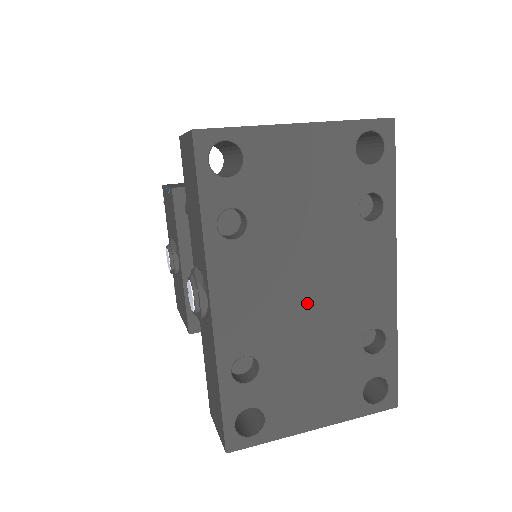
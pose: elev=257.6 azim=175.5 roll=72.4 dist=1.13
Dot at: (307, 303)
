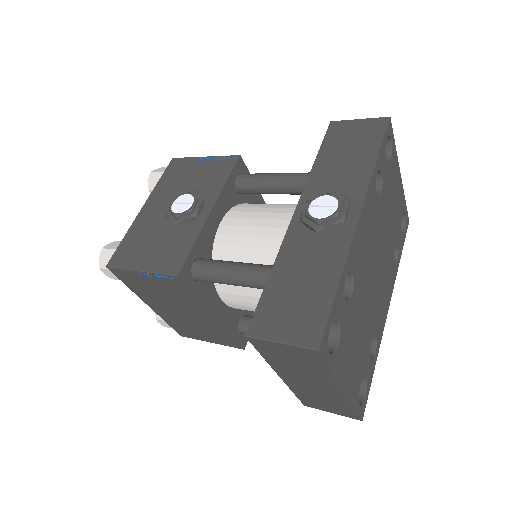
Dot at: (373, 277)
